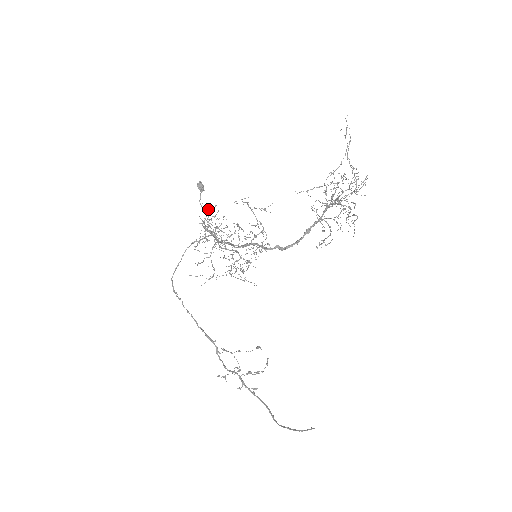
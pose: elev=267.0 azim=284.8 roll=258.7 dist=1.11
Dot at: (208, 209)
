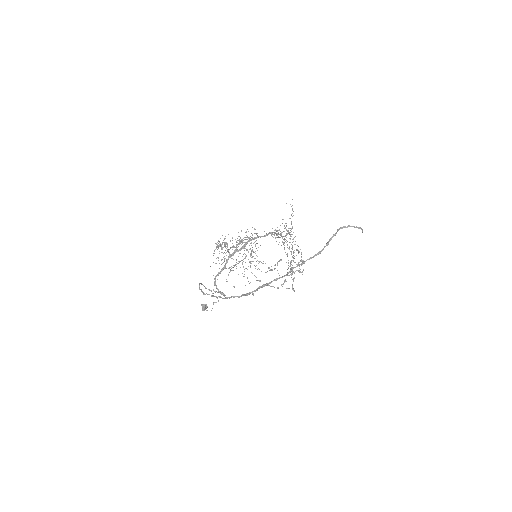
Dot at: occluded
